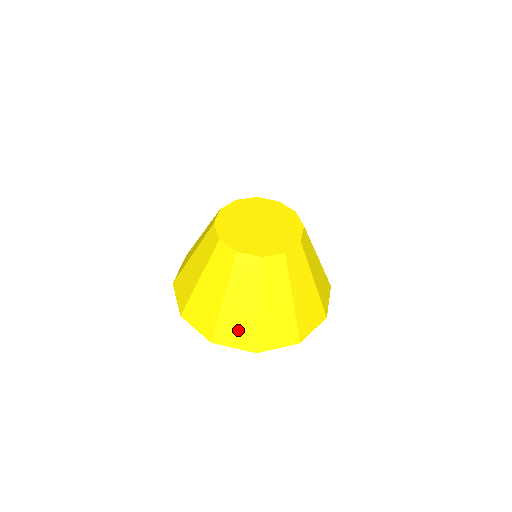
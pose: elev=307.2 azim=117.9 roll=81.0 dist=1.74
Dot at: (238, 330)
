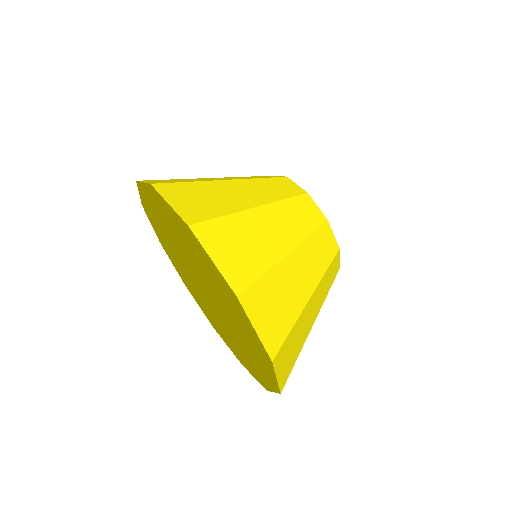
Dot at: occluded
